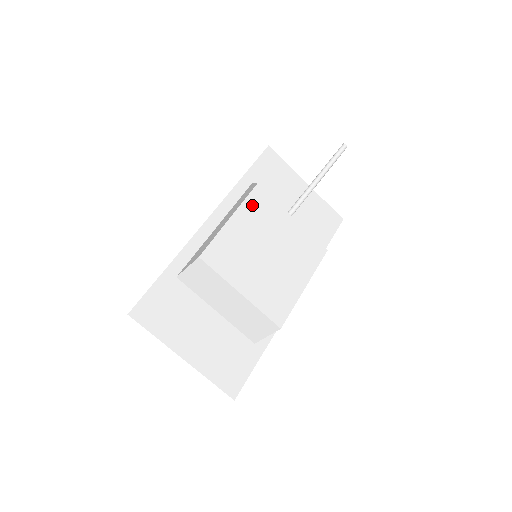
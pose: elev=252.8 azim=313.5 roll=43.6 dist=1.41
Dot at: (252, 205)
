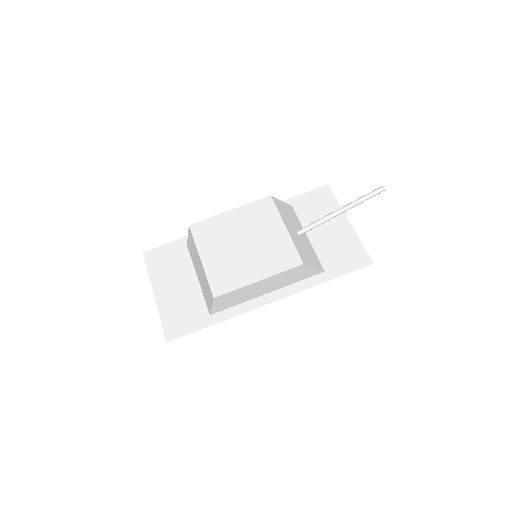
Dot at: (255, 208)
